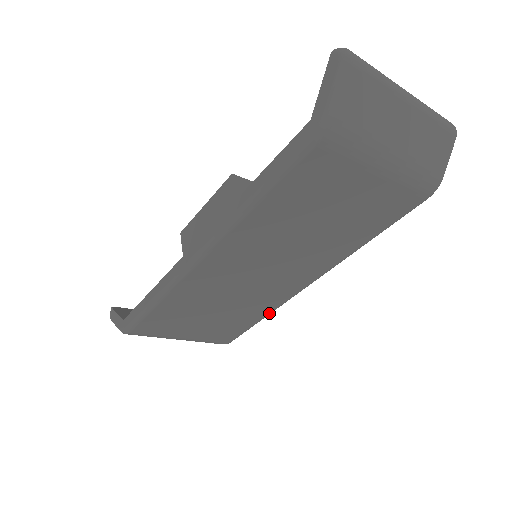
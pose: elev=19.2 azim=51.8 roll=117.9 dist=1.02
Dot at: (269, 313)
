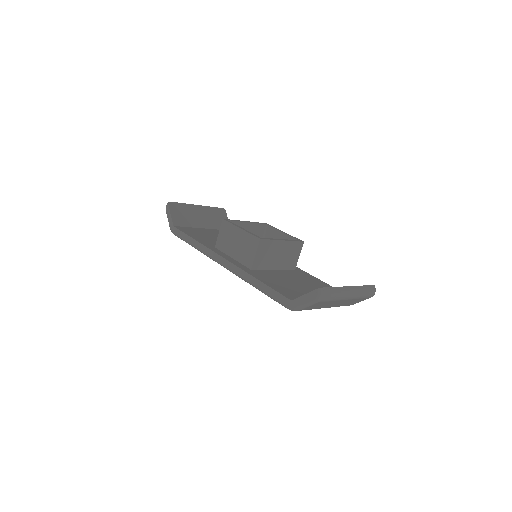
Dot at: occluded
